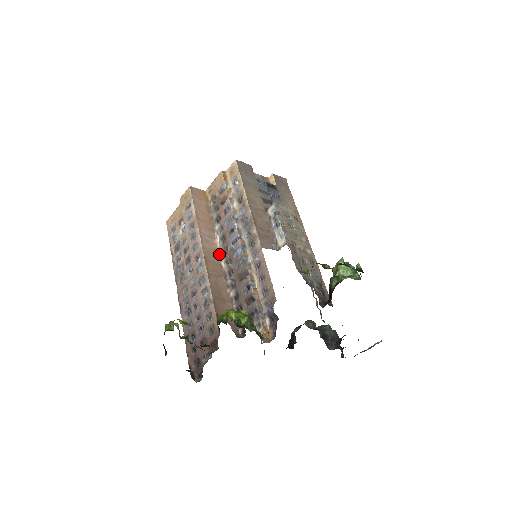
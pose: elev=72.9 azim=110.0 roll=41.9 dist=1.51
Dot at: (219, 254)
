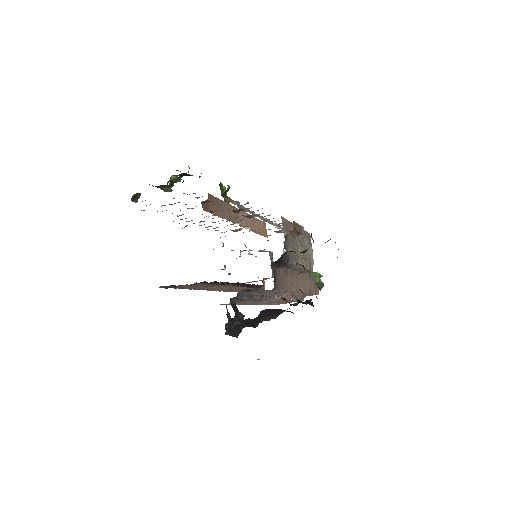
Dot at: (241, 226)
